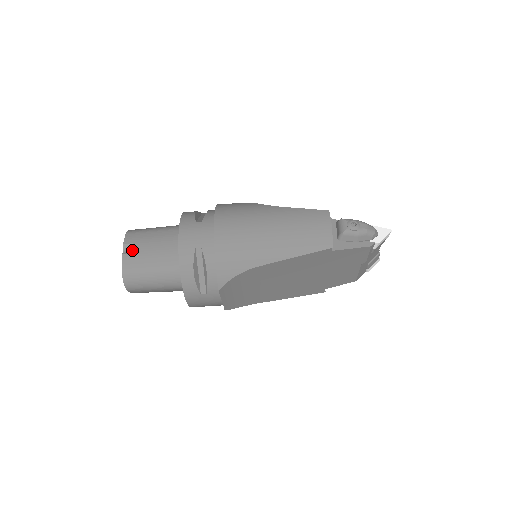
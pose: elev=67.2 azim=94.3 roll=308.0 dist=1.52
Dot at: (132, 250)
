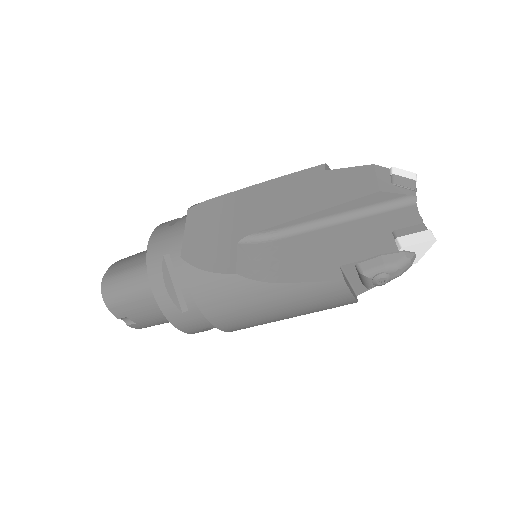
Dot at: (133, 322)
